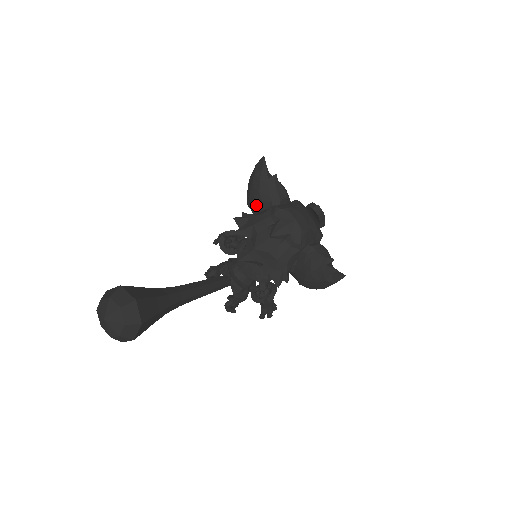
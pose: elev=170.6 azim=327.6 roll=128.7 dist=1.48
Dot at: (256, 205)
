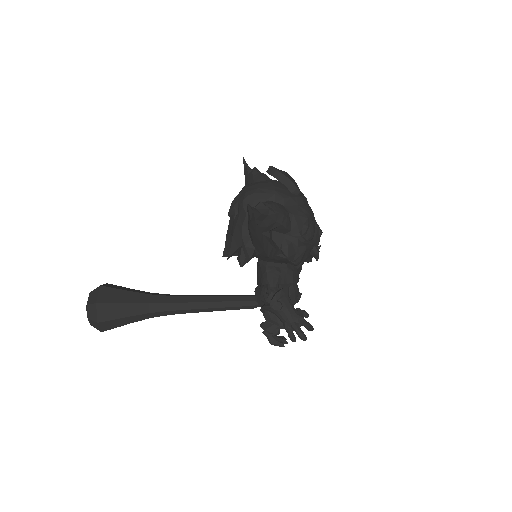
Dot at: occluded
